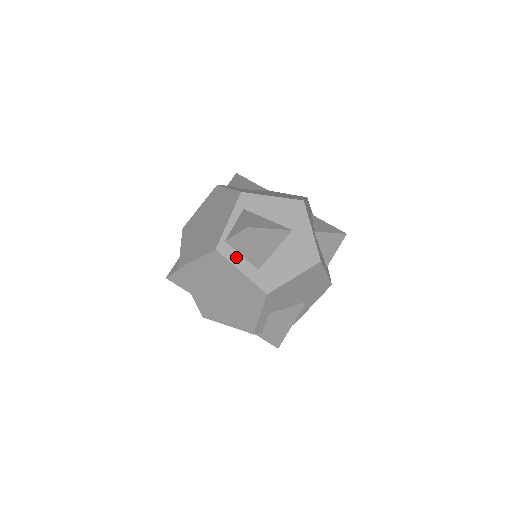
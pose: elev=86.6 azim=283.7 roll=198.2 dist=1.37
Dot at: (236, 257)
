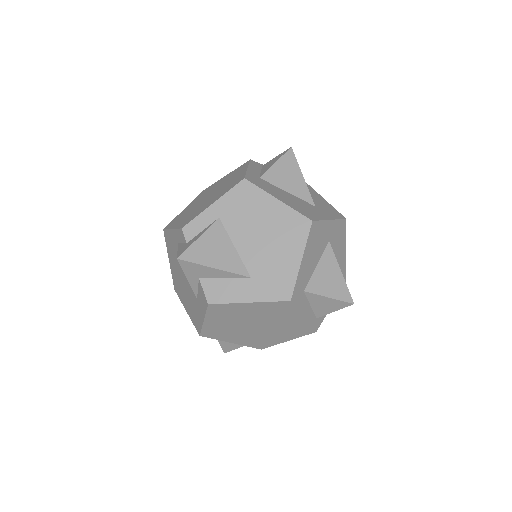
Dot at: (256, 168)
